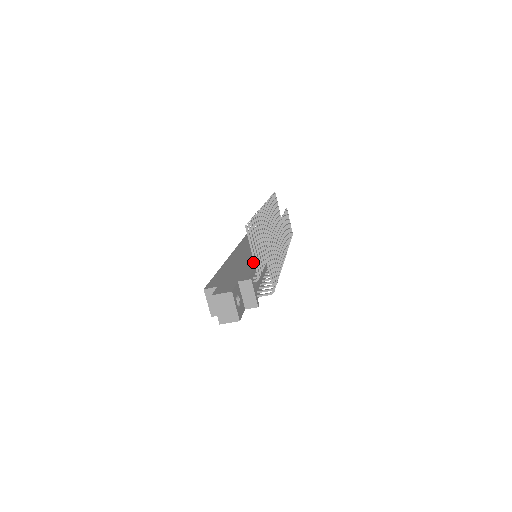
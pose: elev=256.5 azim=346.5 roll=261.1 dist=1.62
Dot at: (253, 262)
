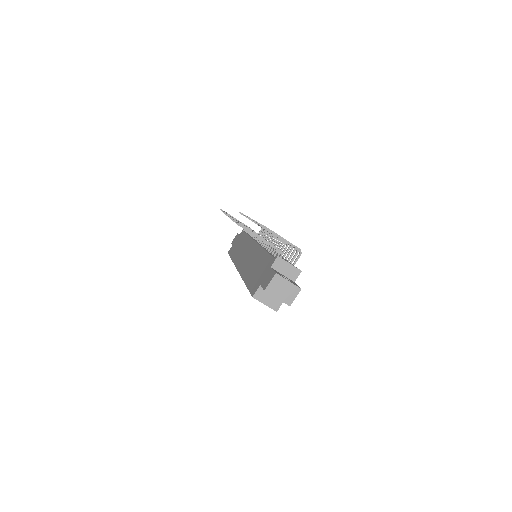
Dot at: (263, 253)
